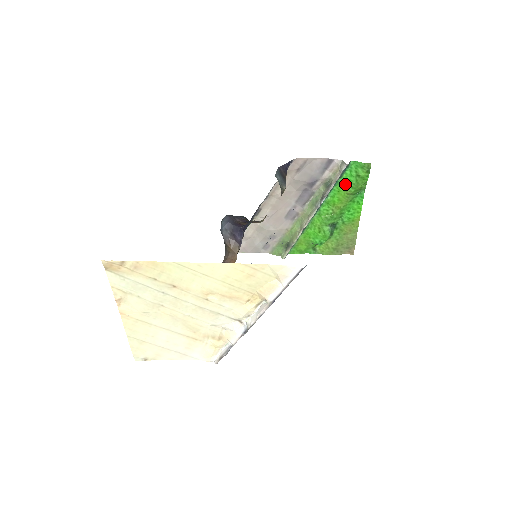
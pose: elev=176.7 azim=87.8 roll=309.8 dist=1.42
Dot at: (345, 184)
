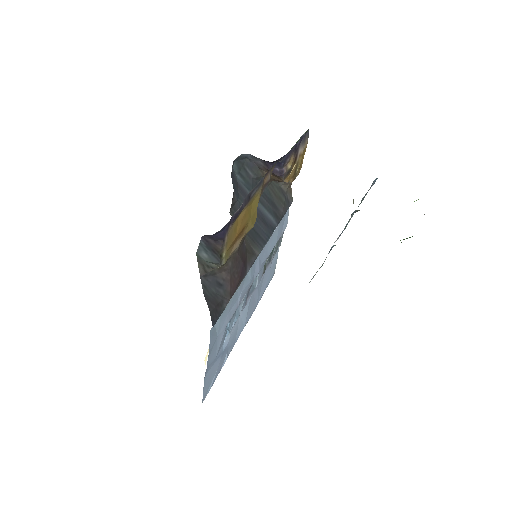
Dot at: occluded
